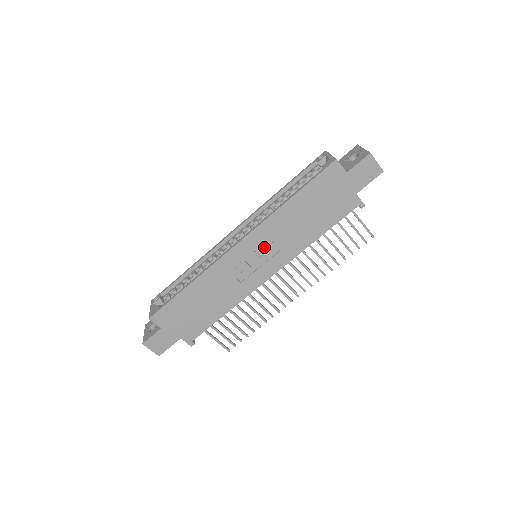
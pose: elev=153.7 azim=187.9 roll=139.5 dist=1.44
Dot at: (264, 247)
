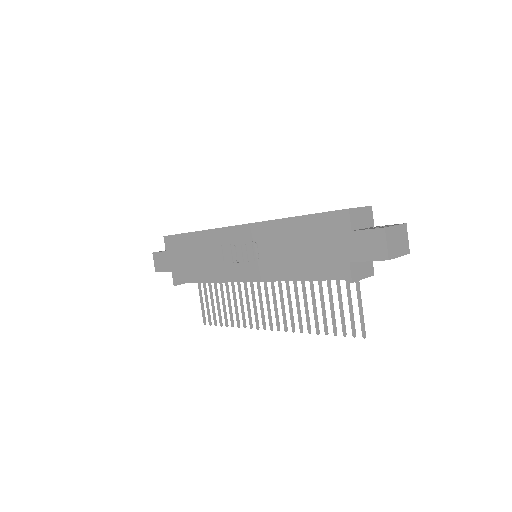
Dot at: (254, 247)
